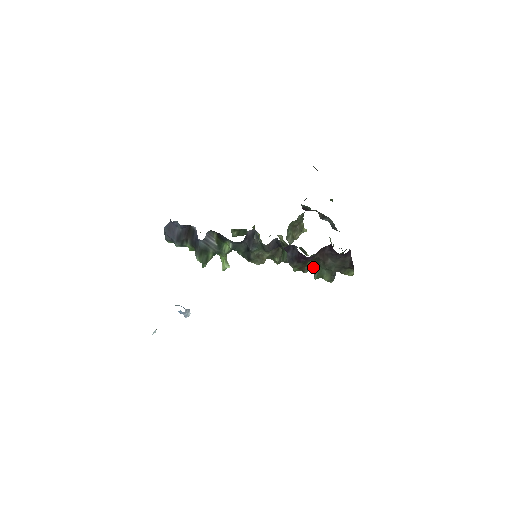
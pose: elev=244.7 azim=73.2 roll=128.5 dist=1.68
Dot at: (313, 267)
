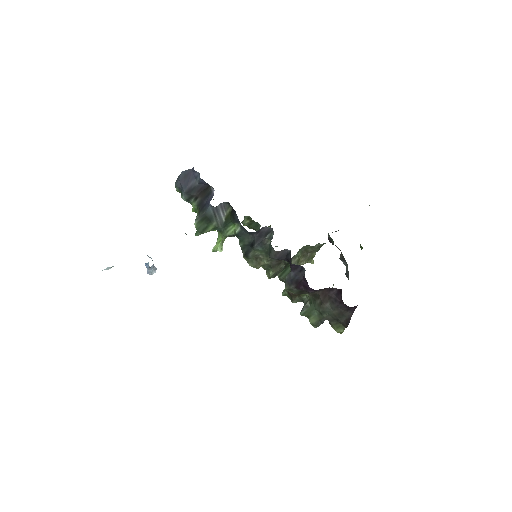
Dot at: (305, 301)
